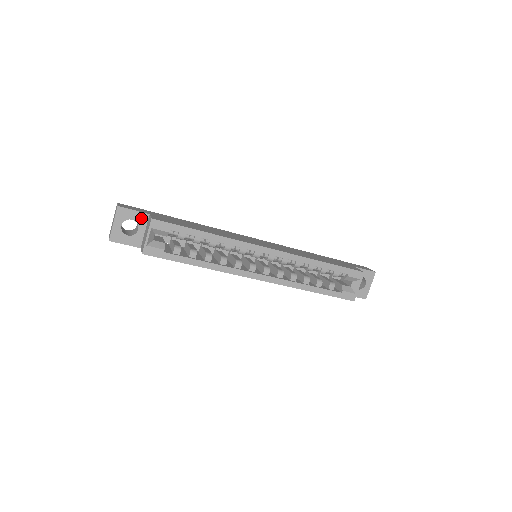
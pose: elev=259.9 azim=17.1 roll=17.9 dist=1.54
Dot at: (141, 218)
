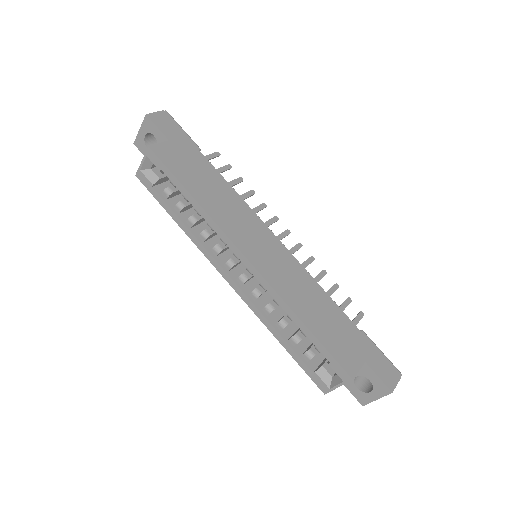
Dot at: (161, 139)
